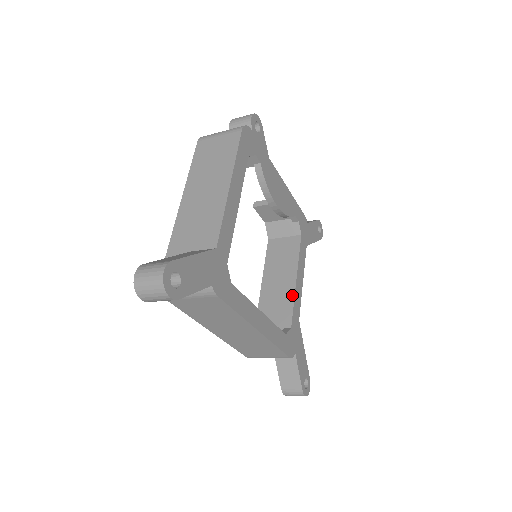
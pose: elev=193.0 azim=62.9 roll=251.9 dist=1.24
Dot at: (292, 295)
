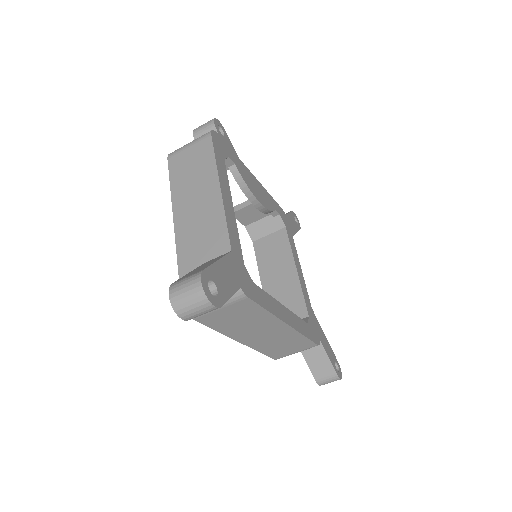
Dot at: (298, 285)
